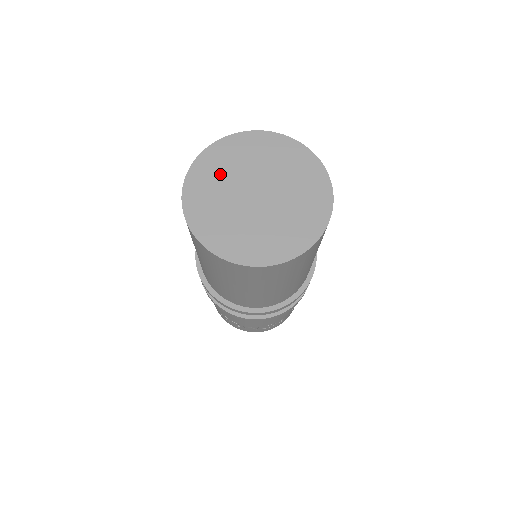
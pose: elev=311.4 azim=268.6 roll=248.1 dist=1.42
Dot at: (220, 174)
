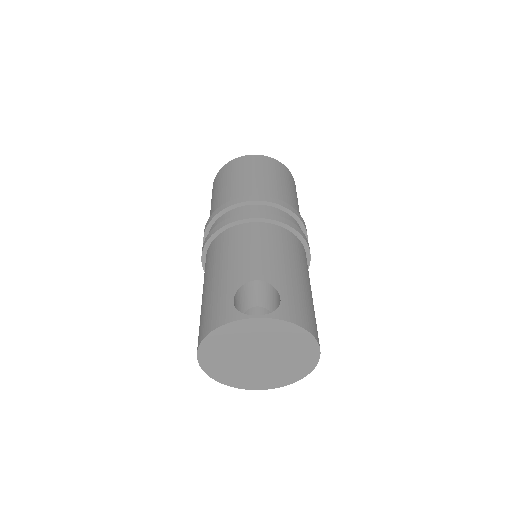
Dot at: (227, 347)
